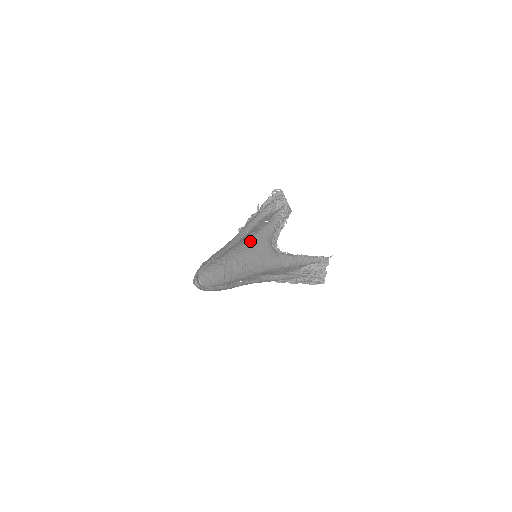
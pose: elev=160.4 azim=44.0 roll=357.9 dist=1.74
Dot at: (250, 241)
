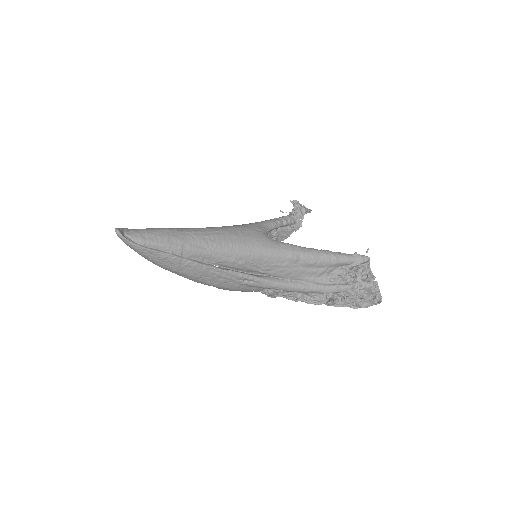
Dot at: occluded
